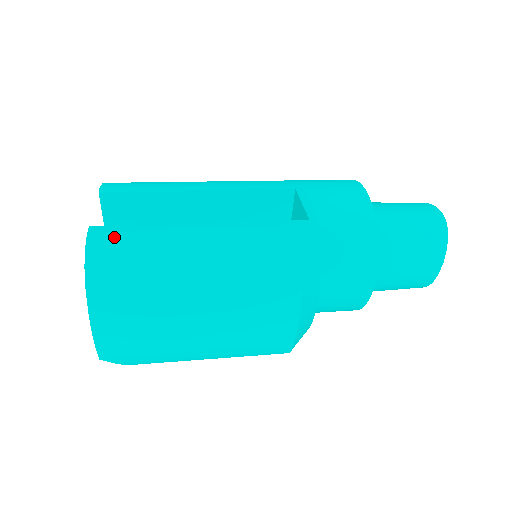
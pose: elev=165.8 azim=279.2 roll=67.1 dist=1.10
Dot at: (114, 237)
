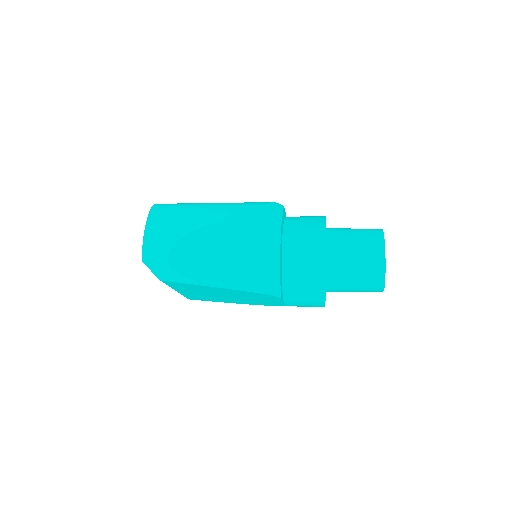
Dot at: occluded
